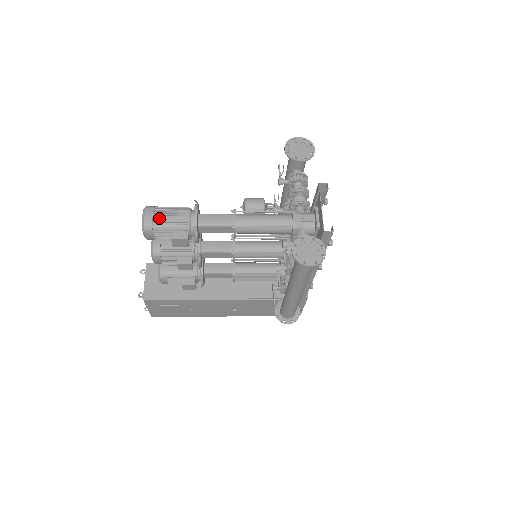
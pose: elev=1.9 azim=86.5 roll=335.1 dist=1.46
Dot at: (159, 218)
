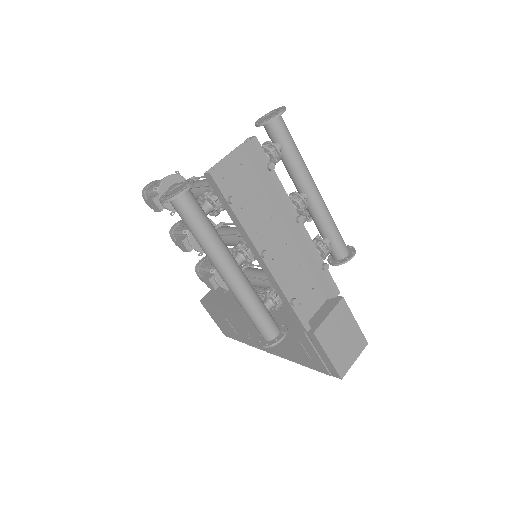
Dot at: (152, 185)
